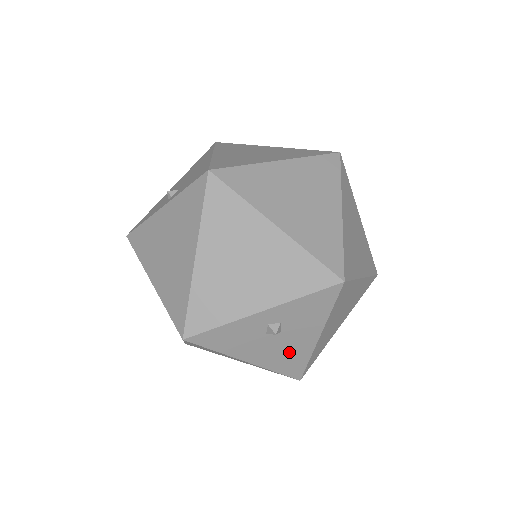
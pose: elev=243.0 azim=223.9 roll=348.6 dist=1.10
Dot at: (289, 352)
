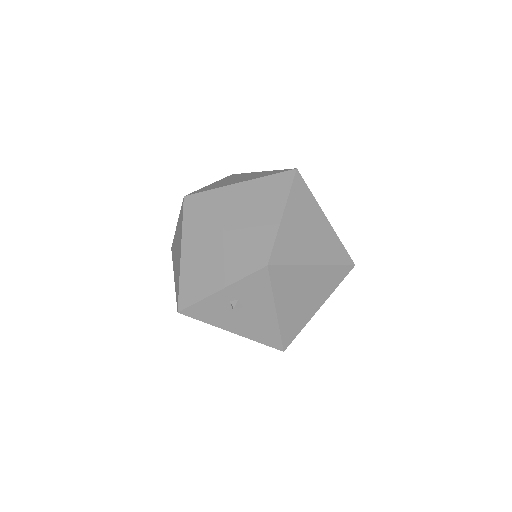
Dot at: (259, 325)
